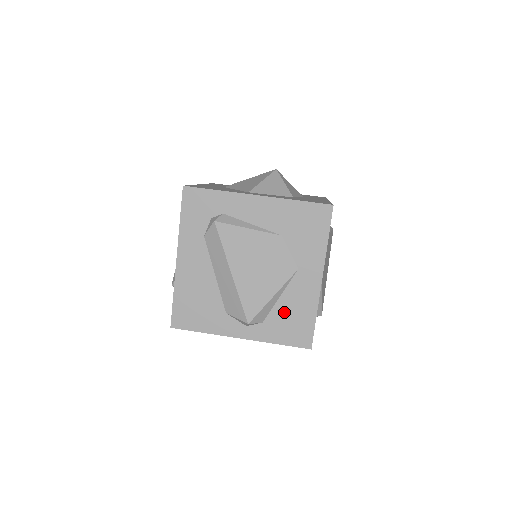
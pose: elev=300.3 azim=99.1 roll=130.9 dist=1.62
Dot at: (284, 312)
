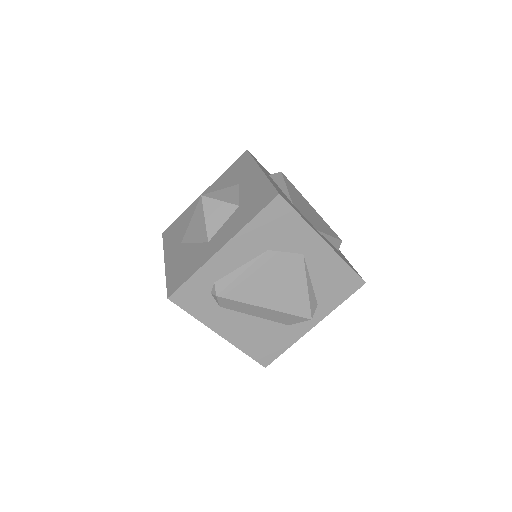
Dot at: (324, 285)
